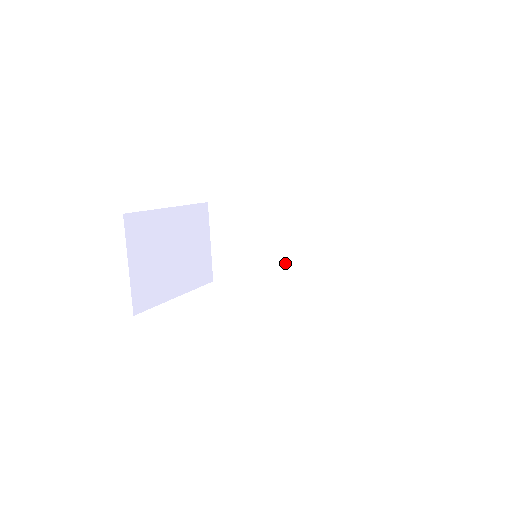
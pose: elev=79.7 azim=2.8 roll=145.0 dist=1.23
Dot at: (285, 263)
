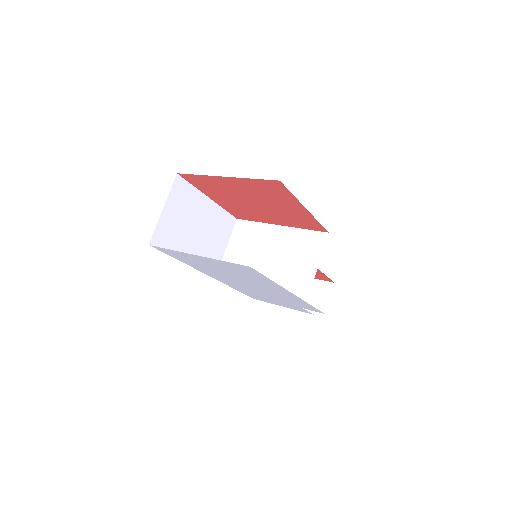
Dot at: (276, 274)
